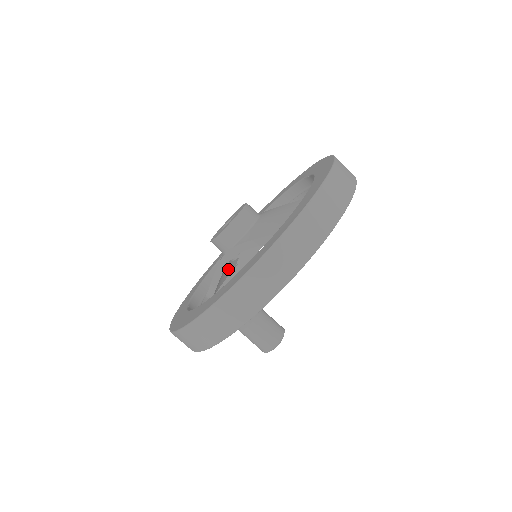
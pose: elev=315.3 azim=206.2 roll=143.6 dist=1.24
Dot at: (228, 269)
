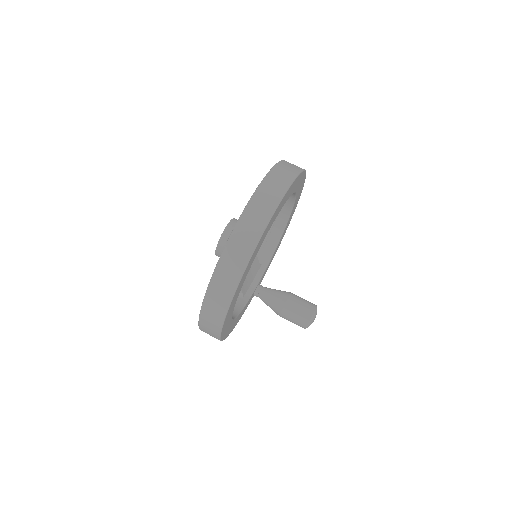
Dot at: (250, 270)
